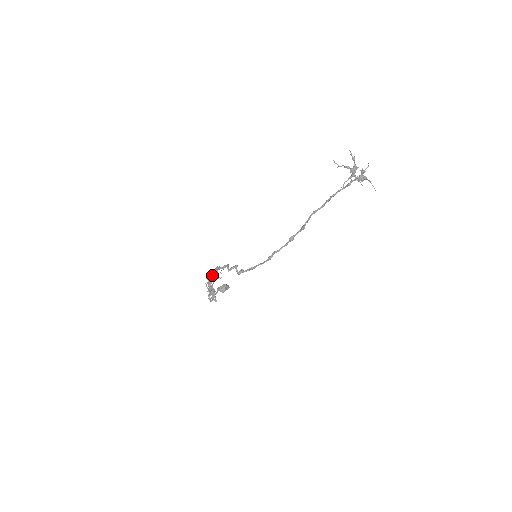
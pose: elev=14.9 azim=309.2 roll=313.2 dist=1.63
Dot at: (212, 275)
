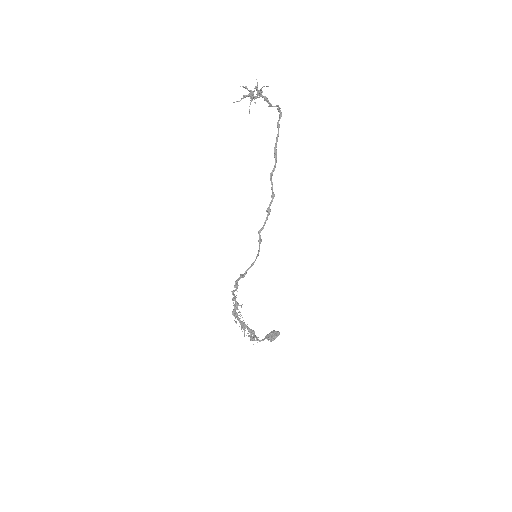
Dot at: (236, 309)
